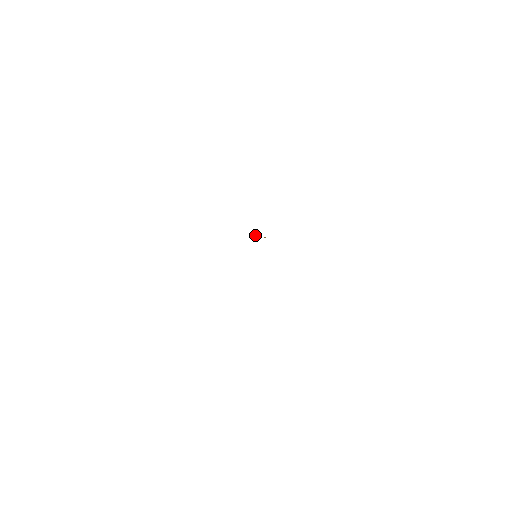
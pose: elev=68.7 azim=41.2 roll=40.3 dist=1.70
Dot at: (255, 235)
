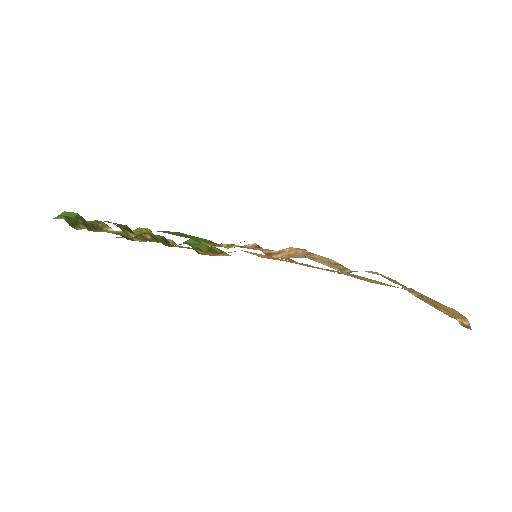
Dot at: occluded
